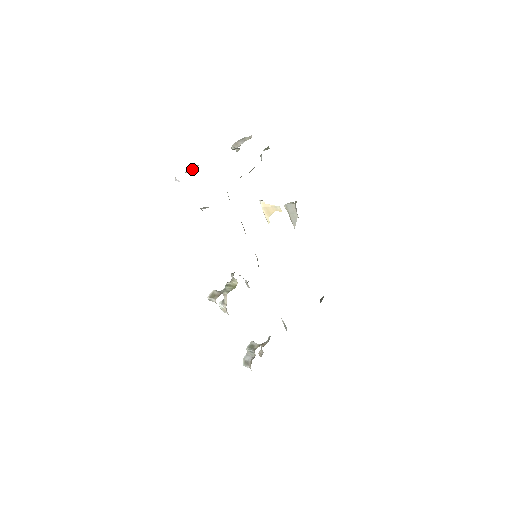
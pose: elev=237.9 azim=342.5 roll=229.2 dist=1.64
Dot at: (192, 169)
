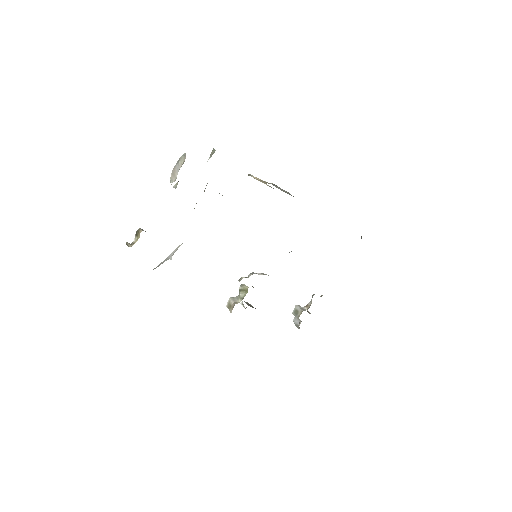
Dot at: (136, 240)
